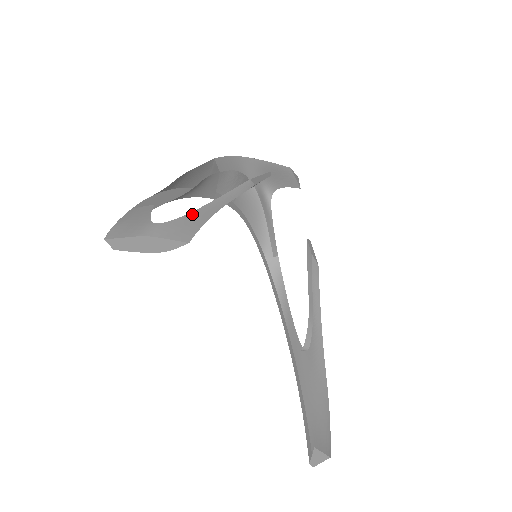
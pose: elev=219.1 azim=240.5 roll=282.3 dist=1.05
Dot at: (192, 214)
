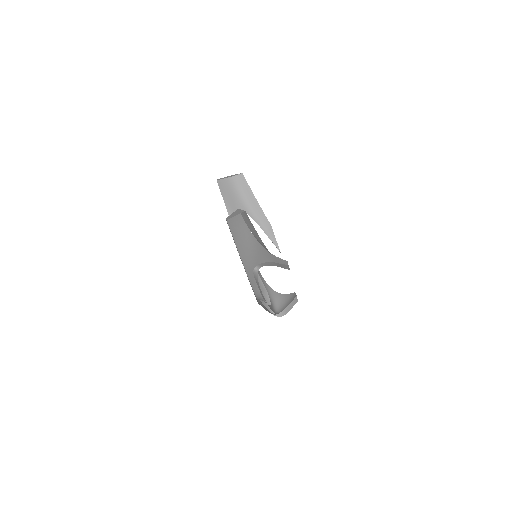
Dot at: occluded
